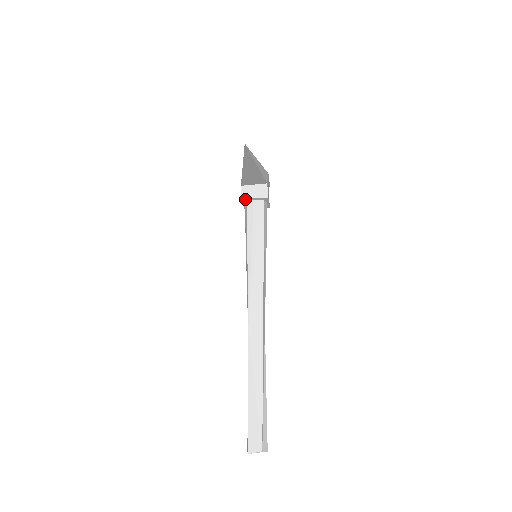
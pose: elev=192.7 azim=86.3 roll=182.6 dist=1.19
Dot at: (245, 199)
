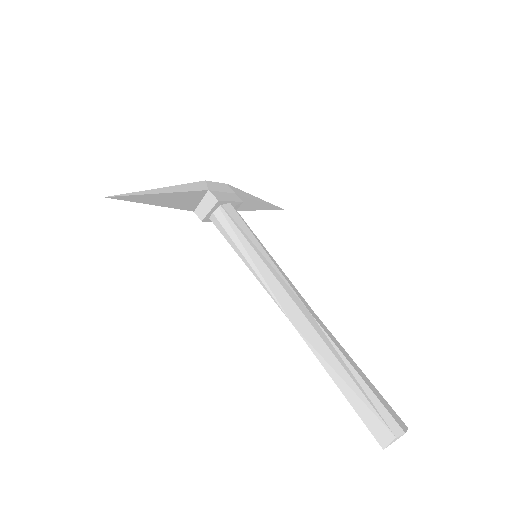
Dot at: (206, 219)
